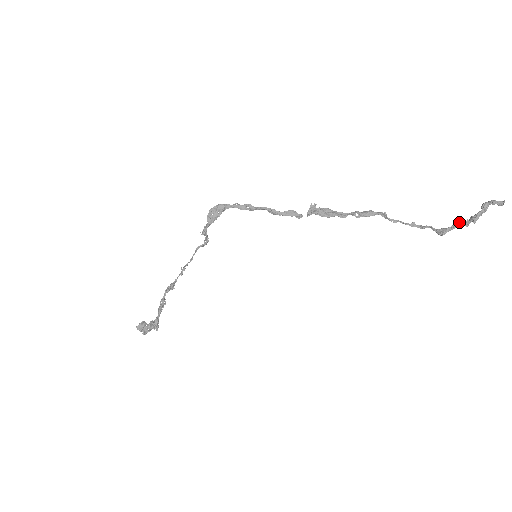
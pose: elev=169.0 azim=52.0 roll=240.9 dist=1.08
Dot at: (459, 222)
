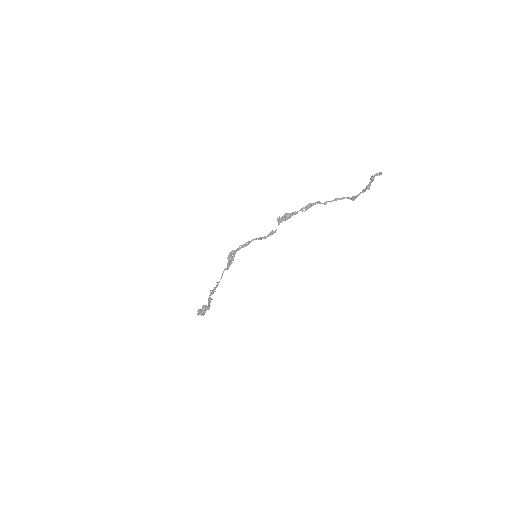
Dot at: (361, 192)
